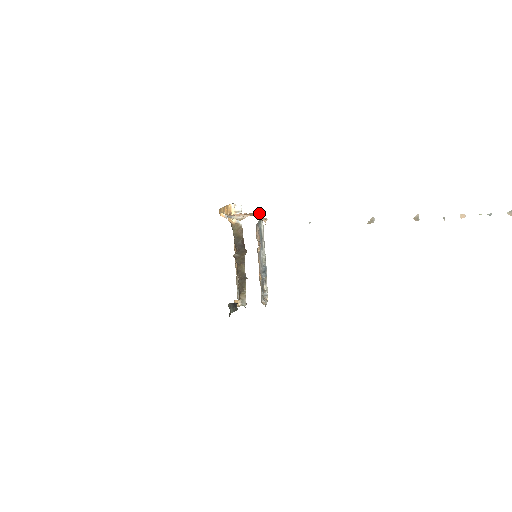
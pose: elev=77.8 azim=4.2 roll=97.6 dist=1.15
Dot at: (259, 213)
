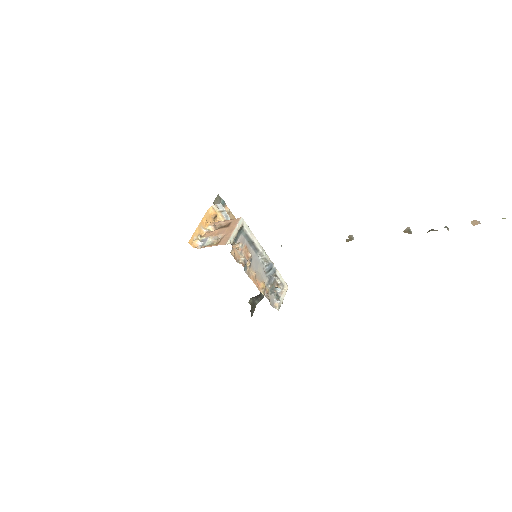
Dot at: (235, 226)
